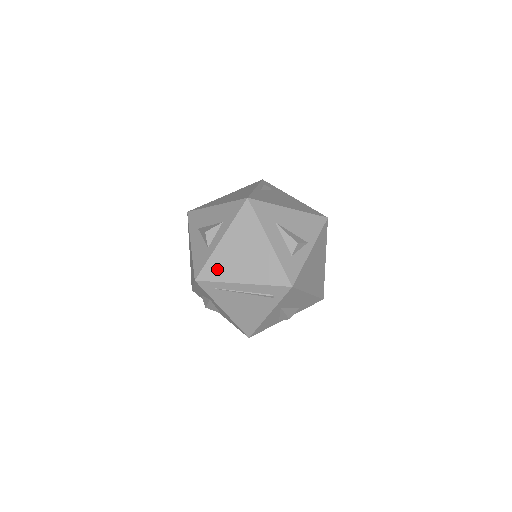
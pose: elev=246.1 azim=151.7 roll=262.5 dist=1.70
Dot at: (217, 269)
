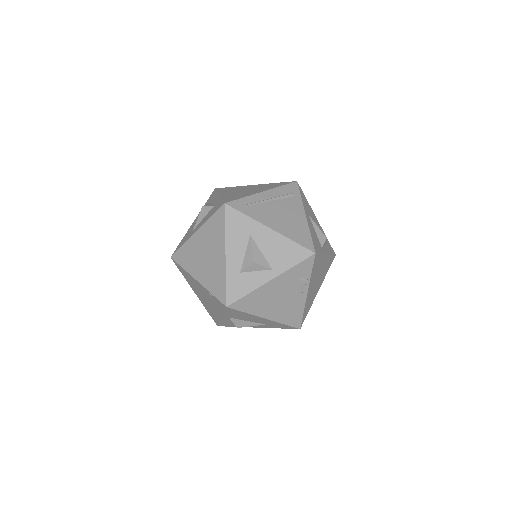
Dot at: (235, 197)
